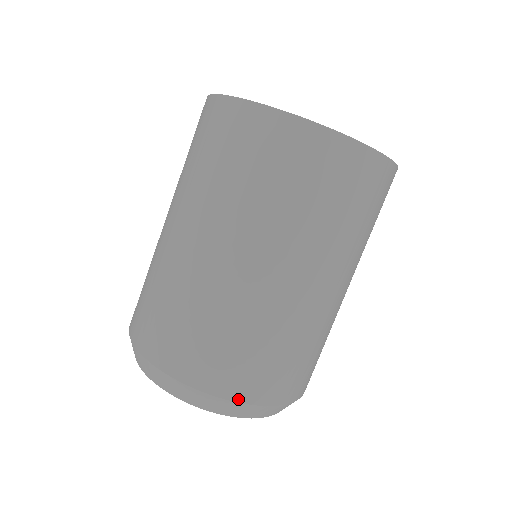
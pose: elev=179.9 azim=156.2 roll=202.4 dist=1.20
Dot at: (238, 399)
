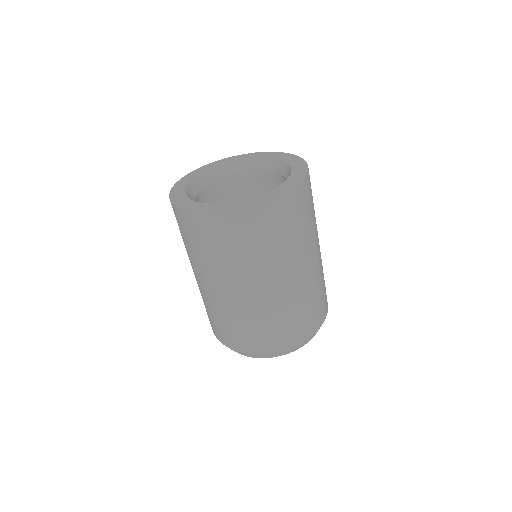
Dot at: (245, 351)
